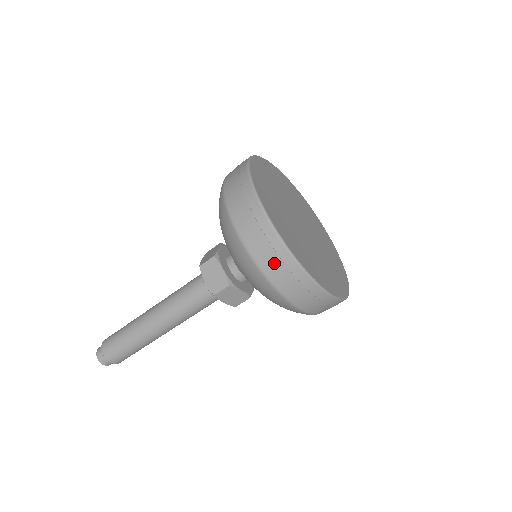
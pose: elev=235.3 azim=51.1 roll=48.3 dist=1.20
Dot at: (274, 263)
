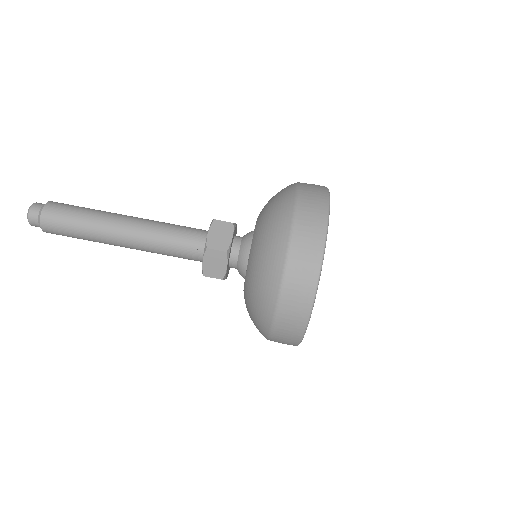
Dot at: (304, 256)
